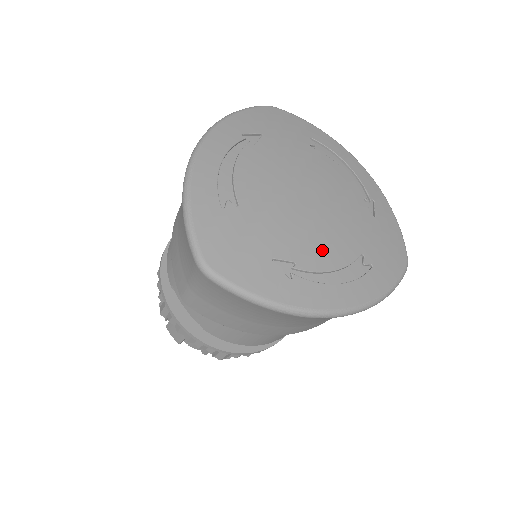
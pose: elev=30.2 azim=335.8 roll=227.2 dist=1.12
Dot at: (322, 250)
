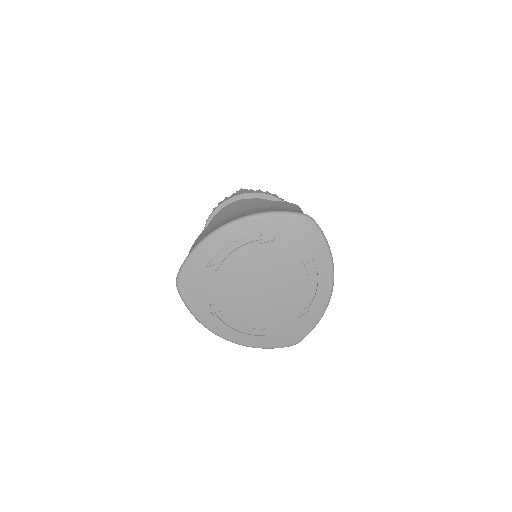
Dot at: (242, 315)
